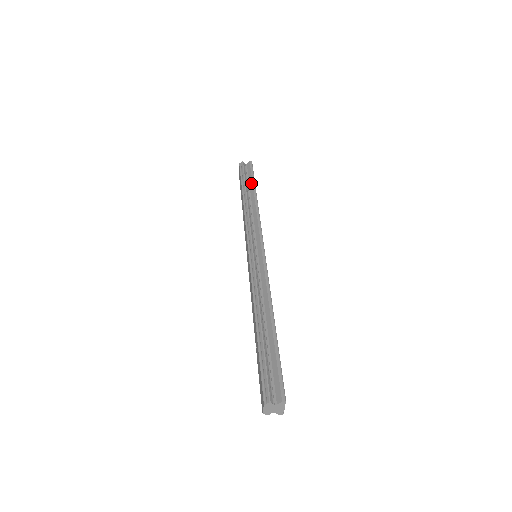
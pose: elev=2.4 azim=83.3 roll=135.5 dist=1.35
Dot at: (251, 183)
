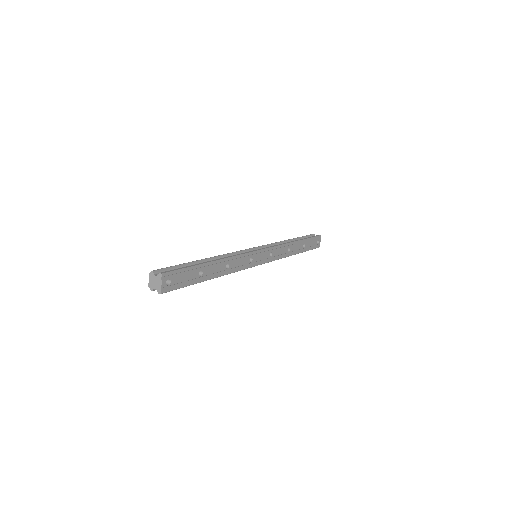
Dot at: occluded
